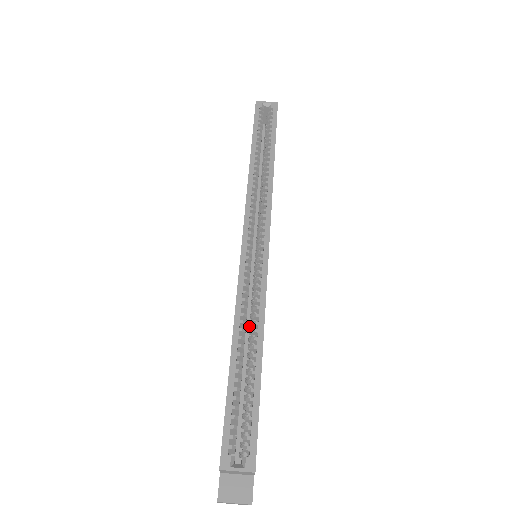
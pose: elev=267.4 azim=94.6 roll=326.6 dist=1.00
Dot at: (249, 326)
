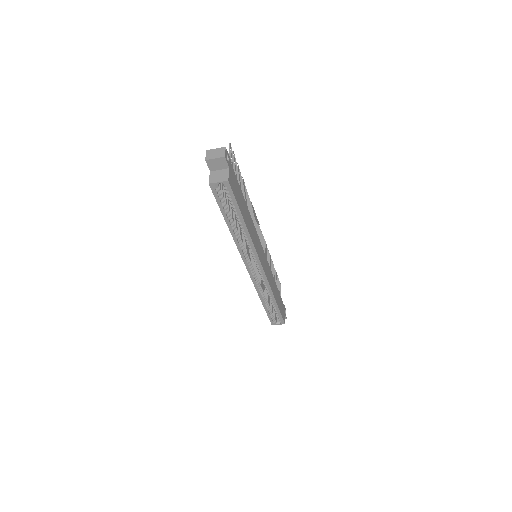
Dot at: occluded
